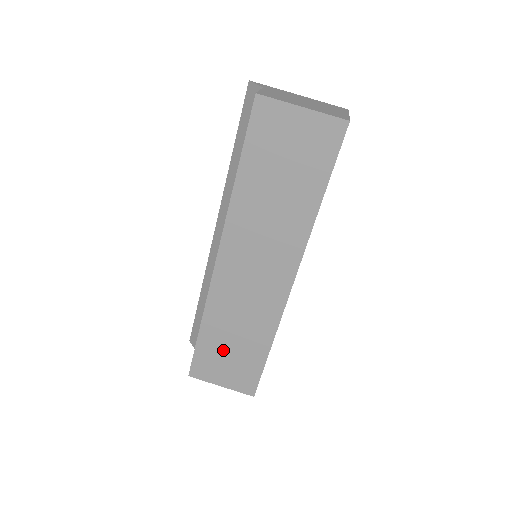
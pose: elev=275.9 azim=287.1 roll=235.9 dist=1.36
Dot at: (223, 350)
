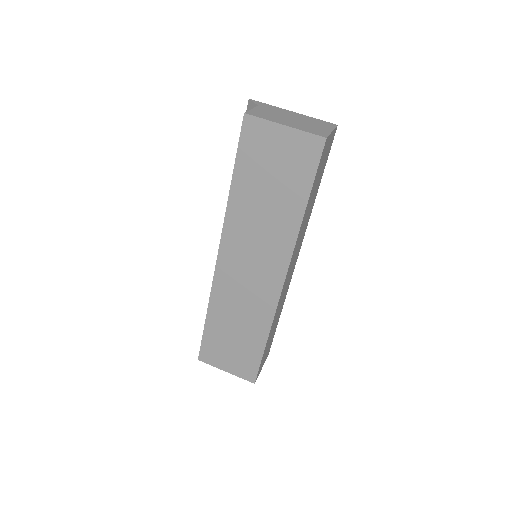
Dot at: (226, 339)
